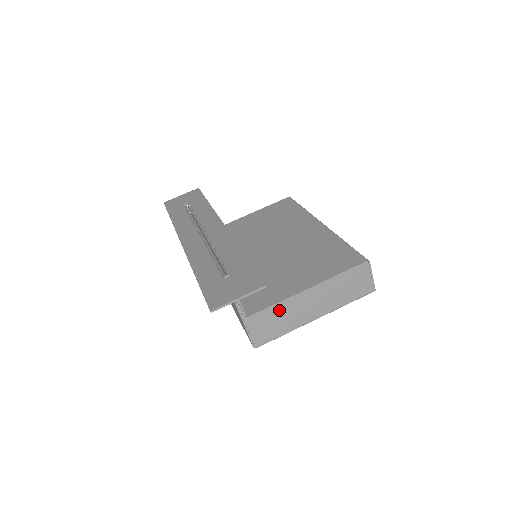
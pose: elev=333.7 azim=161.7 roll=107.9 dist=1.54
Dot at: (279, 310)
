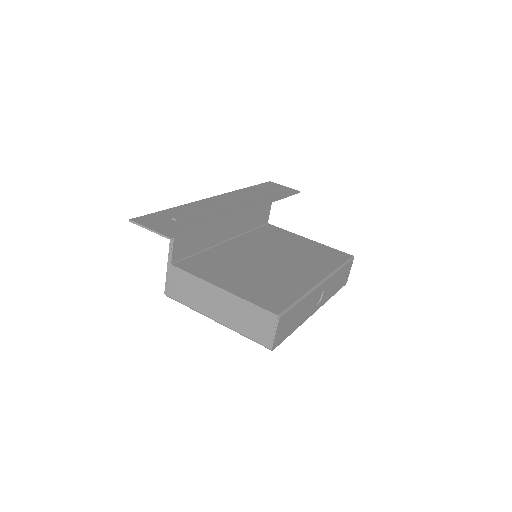
Dot at: (194, 283)
